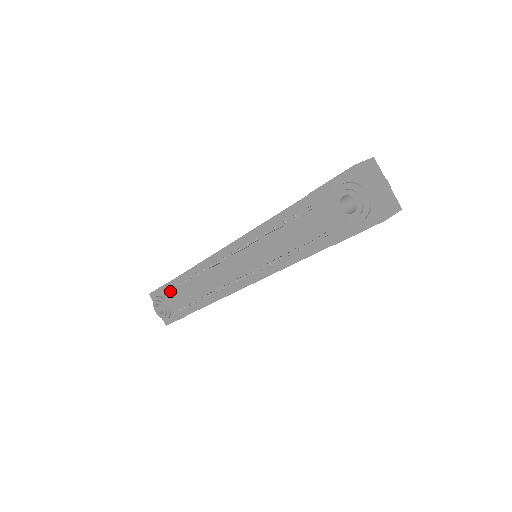
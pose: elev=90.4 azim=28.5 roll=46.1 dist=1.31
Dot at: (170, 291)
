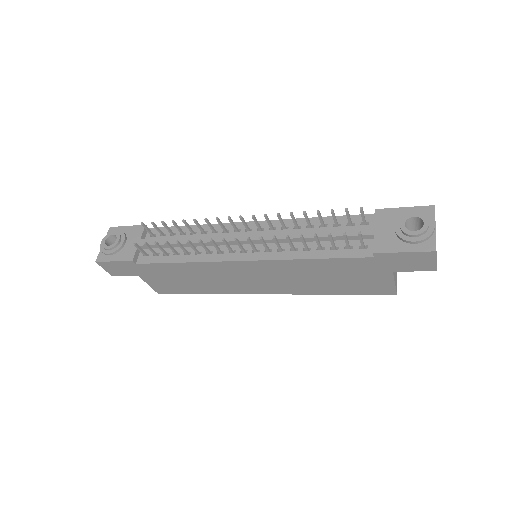
Dot at: (147, 228)
